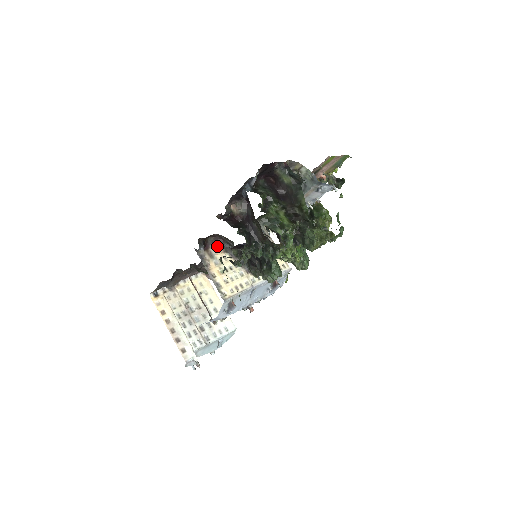
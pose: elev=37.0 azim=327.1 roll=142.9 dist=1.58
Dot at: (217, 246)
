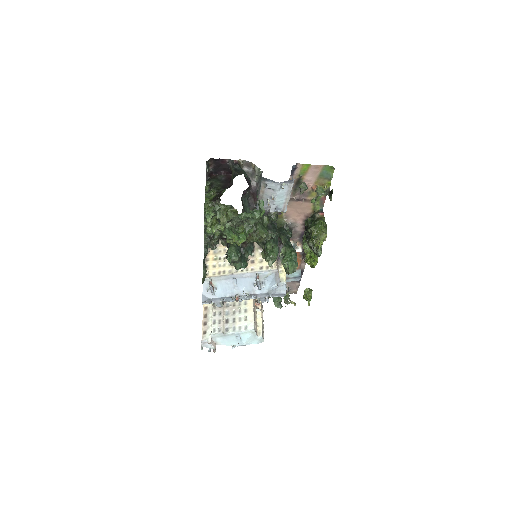
Dot at: occluded
